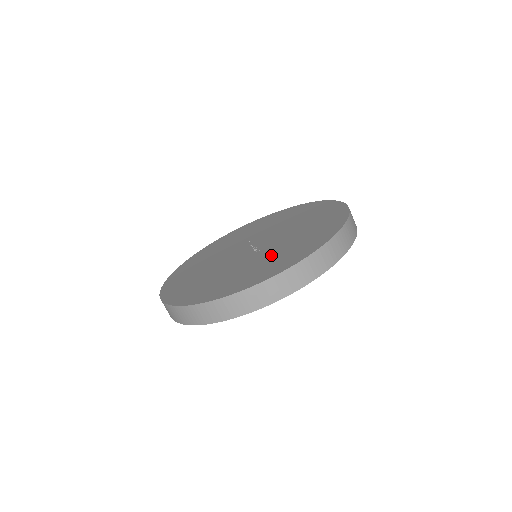
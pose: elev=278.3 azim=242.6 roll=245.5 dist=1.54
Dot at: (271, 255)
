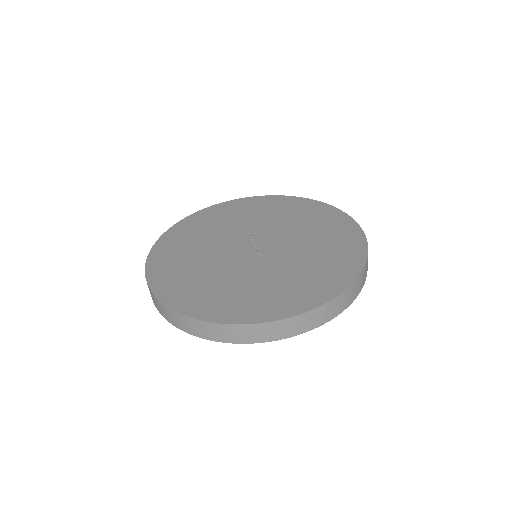
Dot at: (279, 277)
